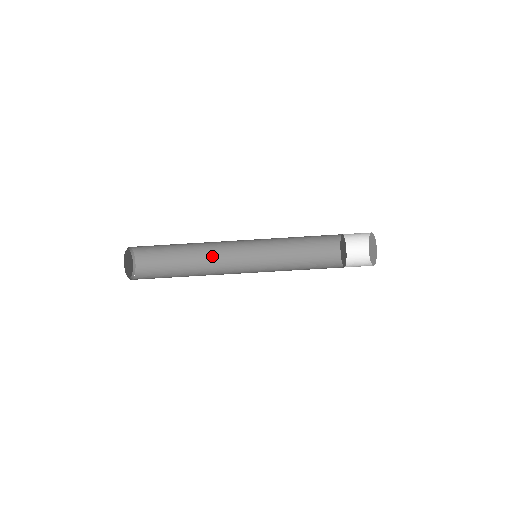
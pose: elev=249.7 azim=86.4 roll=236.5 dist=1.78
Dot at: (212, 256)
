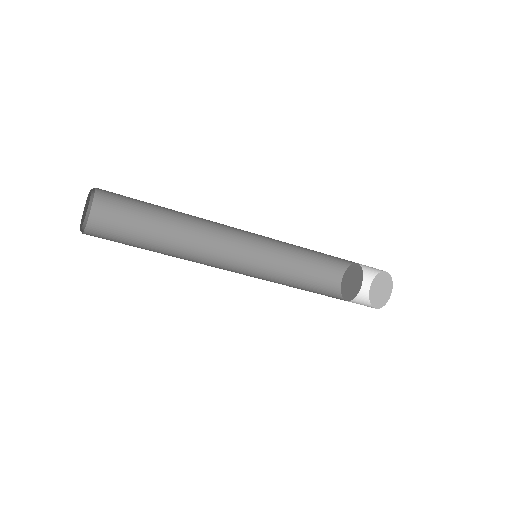
Dot at: (201, 224)
